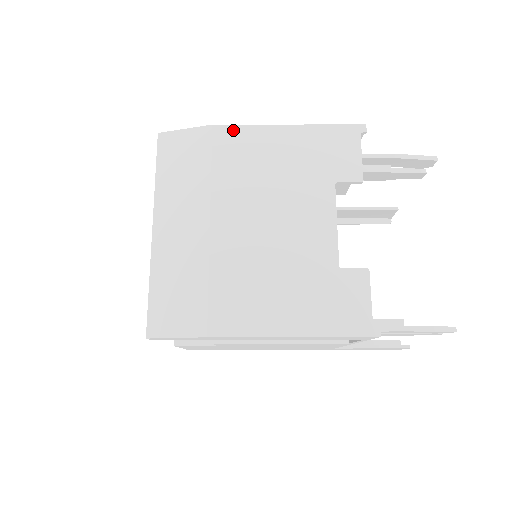
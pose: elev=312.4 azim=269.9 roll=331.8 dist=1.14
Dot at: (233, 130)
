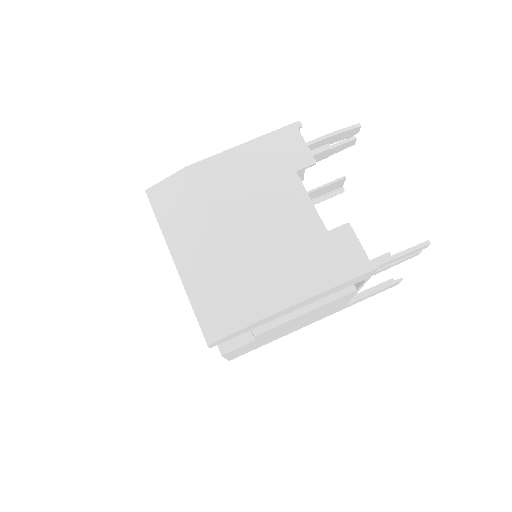
Dot at: (203, 164)
